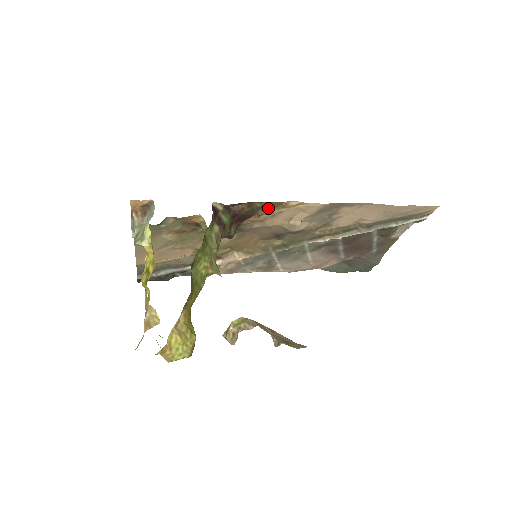
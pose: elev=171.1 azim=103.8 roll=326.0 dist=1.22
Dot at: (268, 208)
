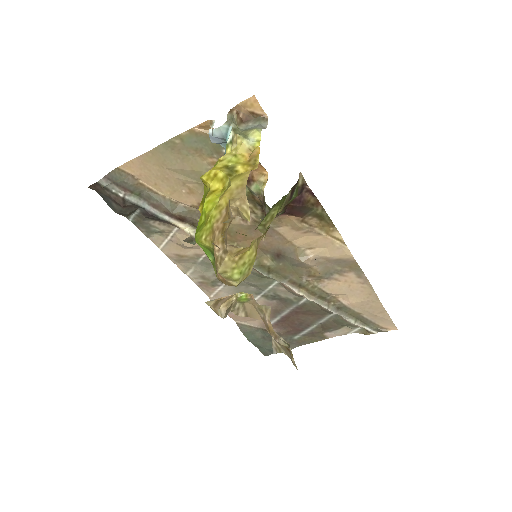
Dot at: (317, 221)
